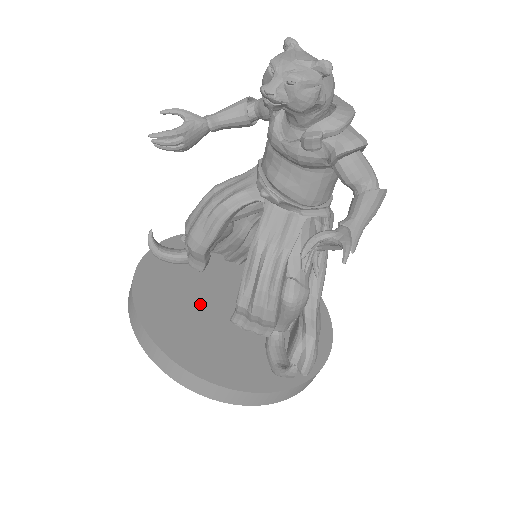
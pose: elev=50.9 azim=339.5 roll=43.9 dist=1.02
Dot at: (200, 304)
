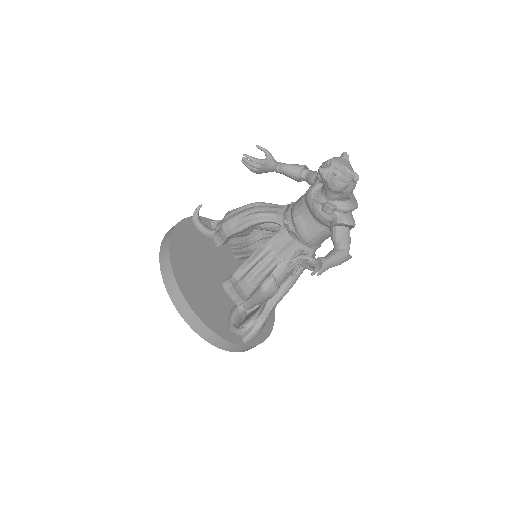
Dot at: (205, 265)
